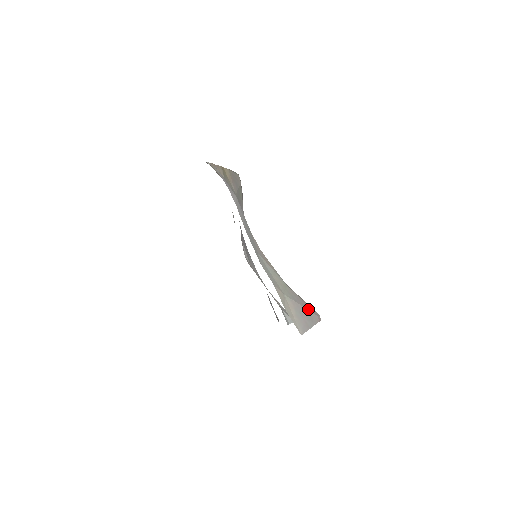
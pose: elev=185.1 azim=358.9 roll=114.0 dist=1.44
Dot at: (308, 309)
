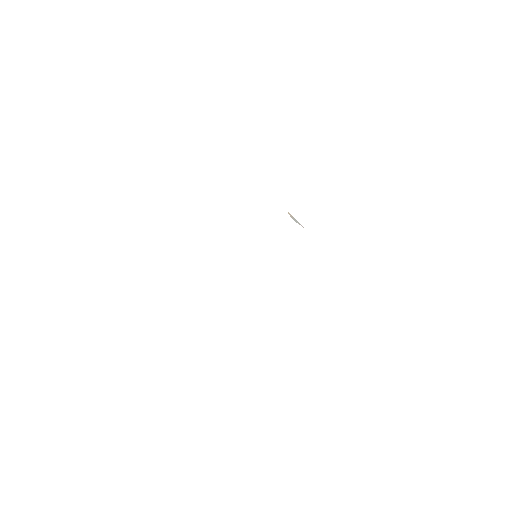
Dot at: occluded
